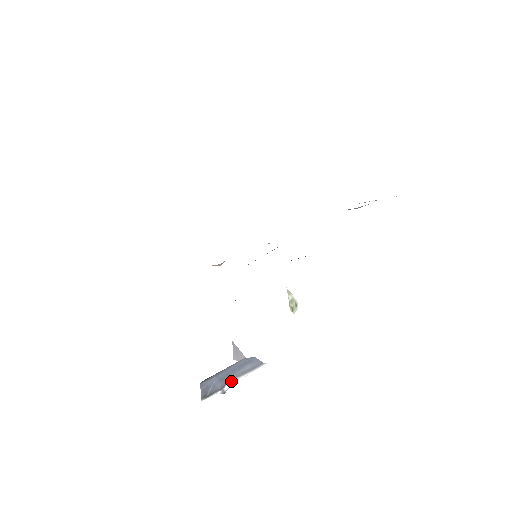
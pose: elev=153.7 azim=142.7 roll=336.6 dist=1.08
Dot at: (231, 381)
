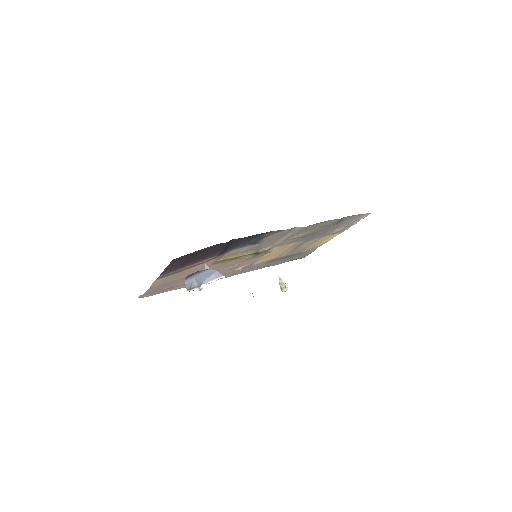
Dot at: (204, 283)
